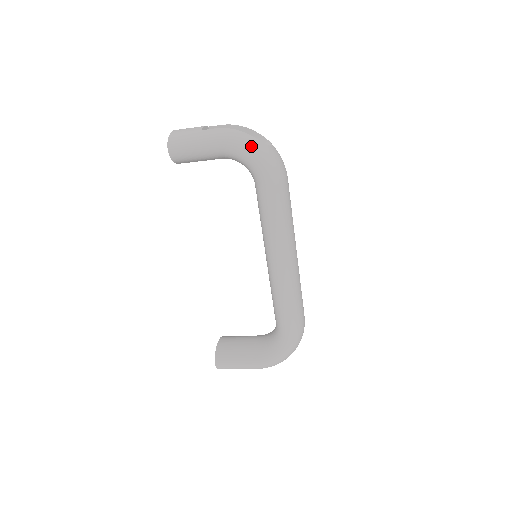
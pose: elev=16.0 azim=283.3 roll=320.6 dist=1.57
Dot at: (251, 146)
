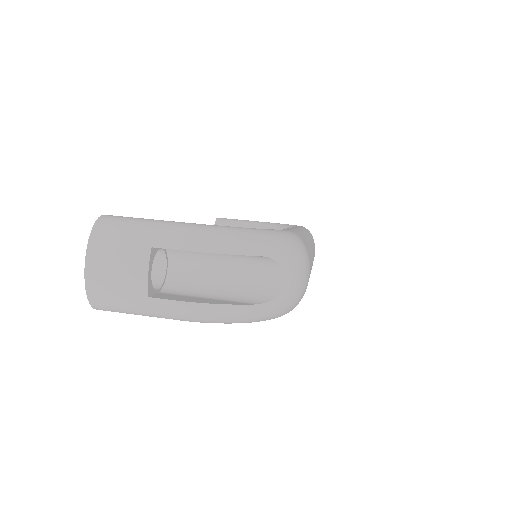
Dot at: (250, 320)
